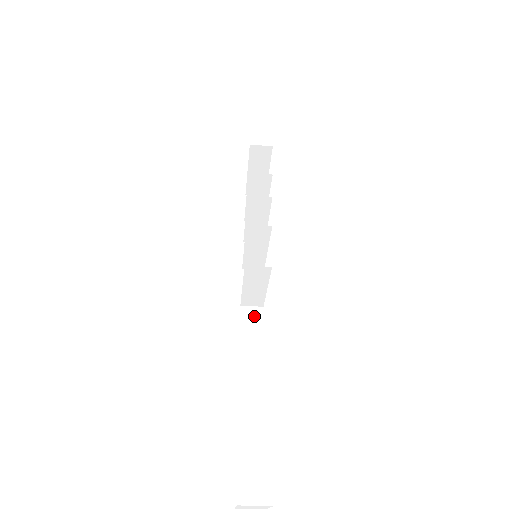
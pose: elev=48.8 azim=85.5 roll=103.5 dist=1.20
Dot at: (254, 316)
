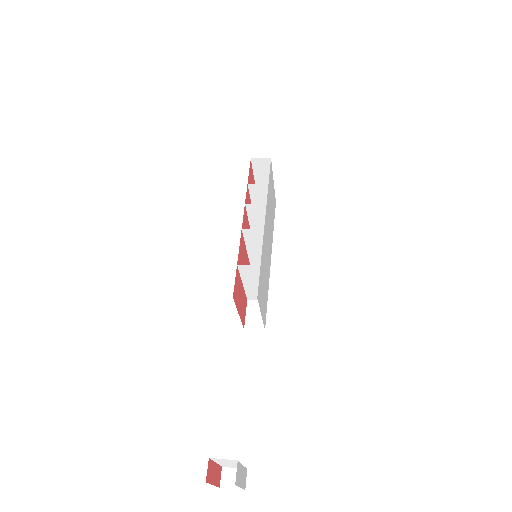
Dot at: (259, 309)
